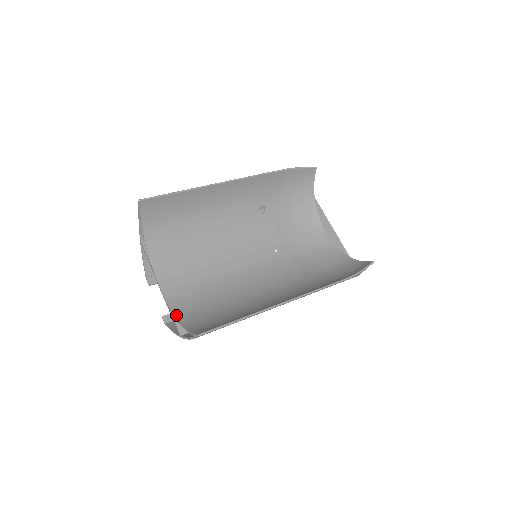
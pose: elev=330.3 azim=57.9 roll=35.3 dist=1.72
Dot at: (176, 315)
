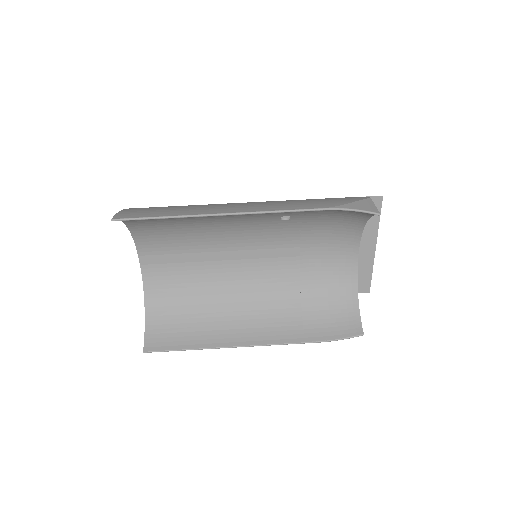
Dot at: (145, 296)
